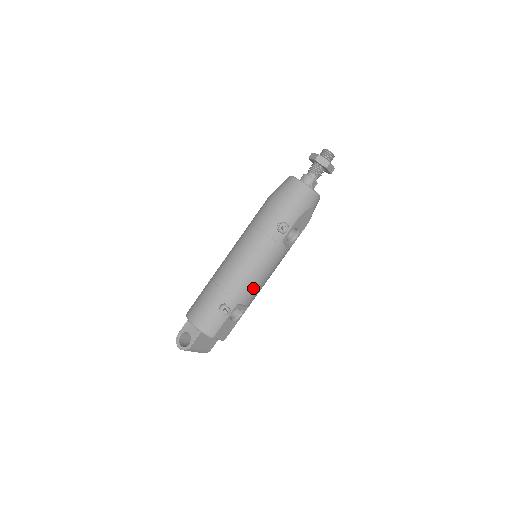
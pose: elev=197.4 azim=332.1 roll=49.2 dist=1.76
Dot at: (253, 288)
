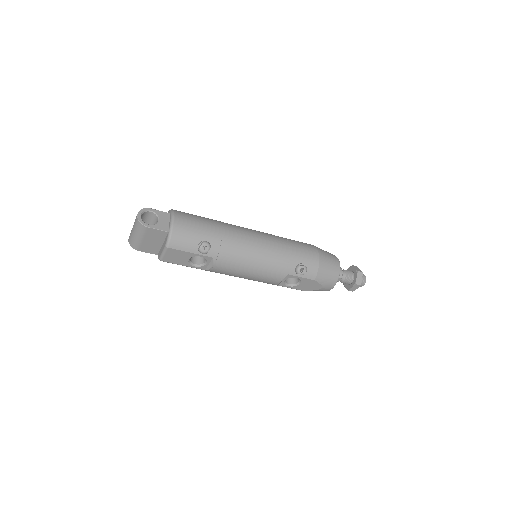
Dot at: (233, 266)
